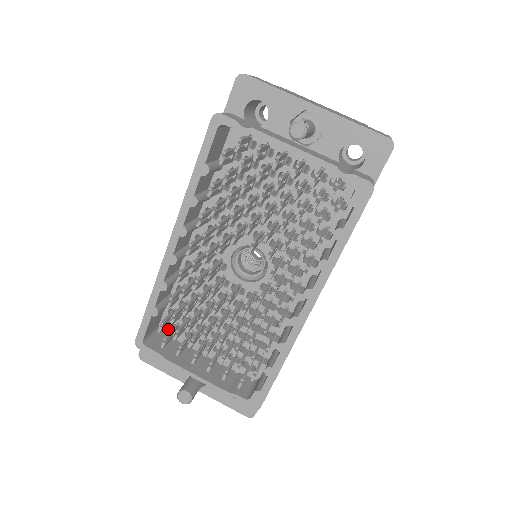
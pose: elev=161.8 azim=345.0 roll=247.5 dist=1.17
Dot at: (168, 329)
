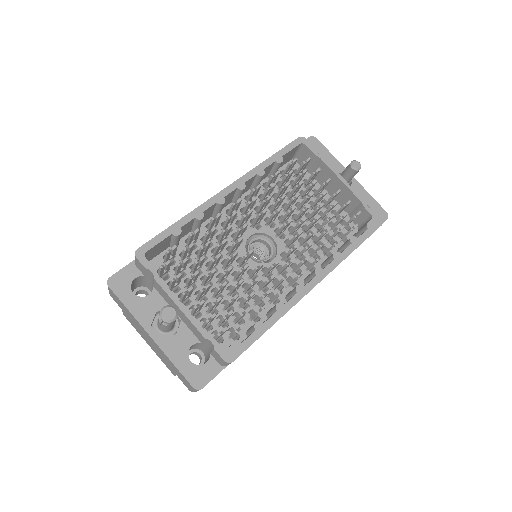
Dot at: occluded
